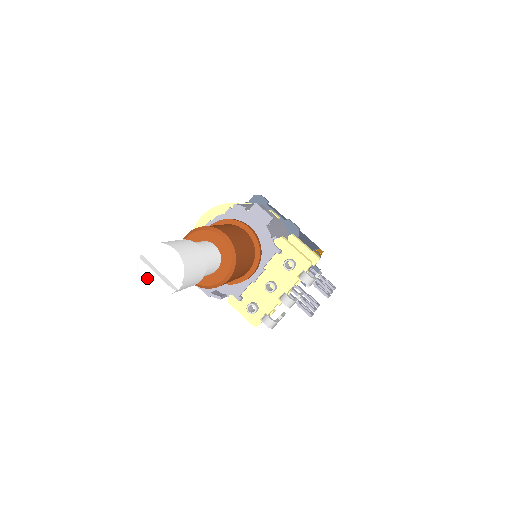
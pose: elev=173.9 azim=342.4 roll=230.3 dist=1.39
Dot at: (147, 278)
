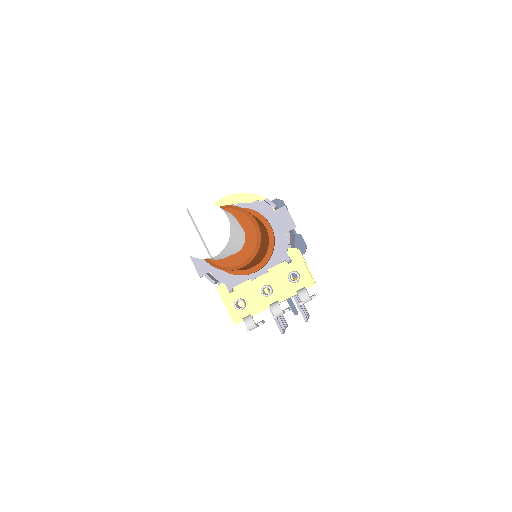
Dot at: (186, 233)
